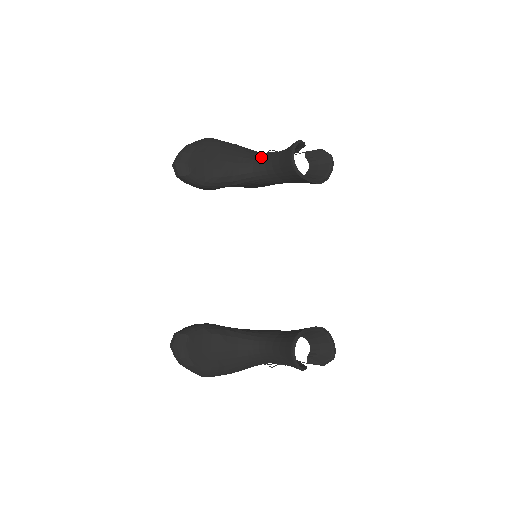
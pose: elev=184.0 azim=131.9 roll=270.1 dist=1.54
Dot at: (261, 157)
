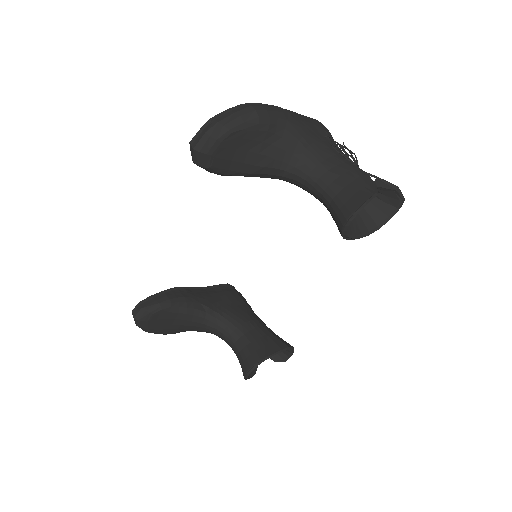
Dot at: (315, 167)
